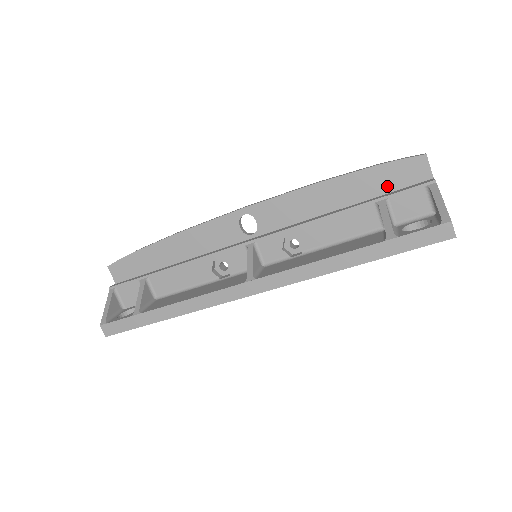
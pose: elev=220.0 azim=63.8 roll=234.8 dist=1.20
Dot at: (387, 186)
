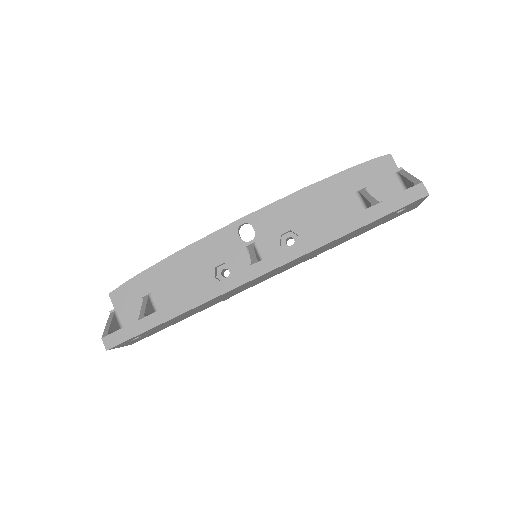
Dot at: (363, 182)
